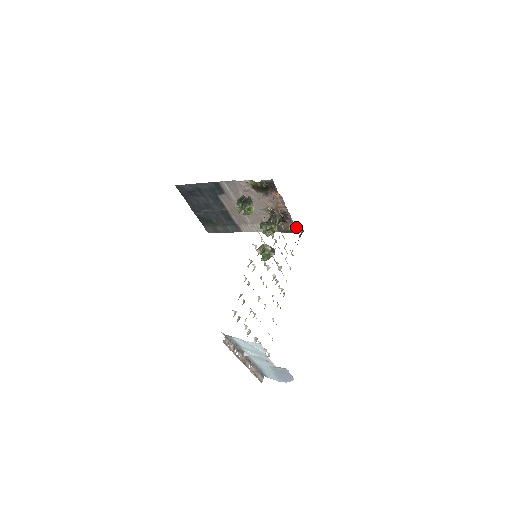
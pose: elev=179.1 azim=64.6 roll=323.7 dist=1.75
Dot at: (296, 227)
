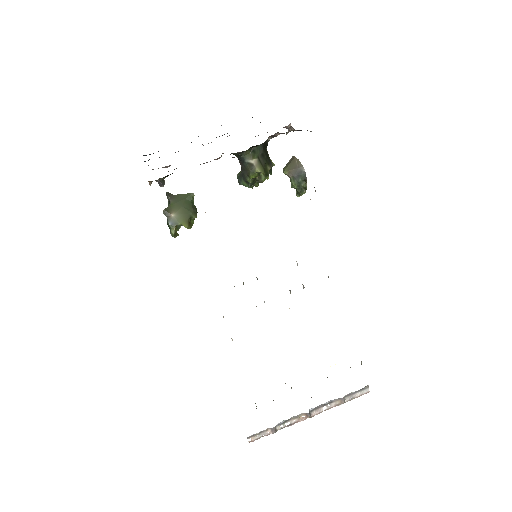
Dot at: occluded
